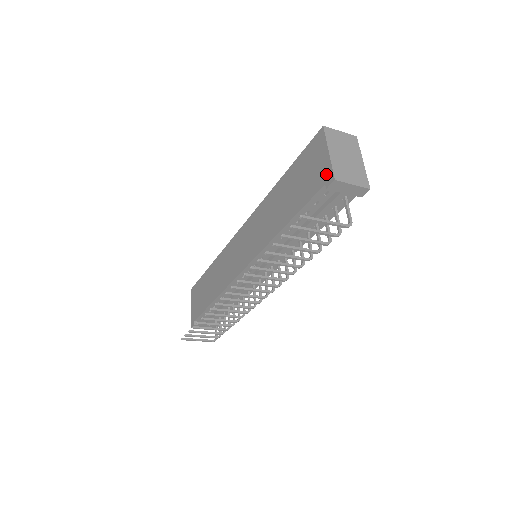
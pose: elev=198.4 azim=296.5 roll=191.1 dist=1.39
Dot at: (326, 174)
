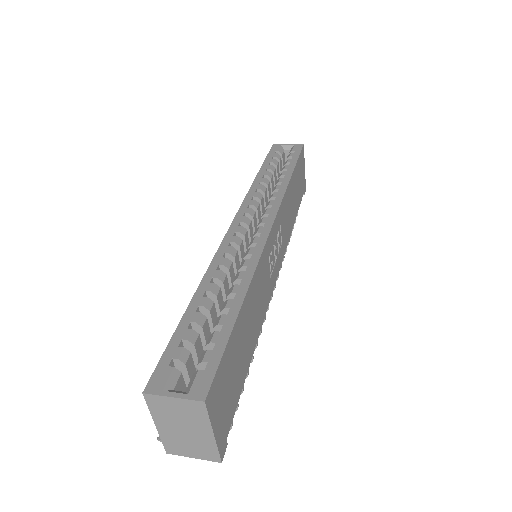
Dot at: occluded
